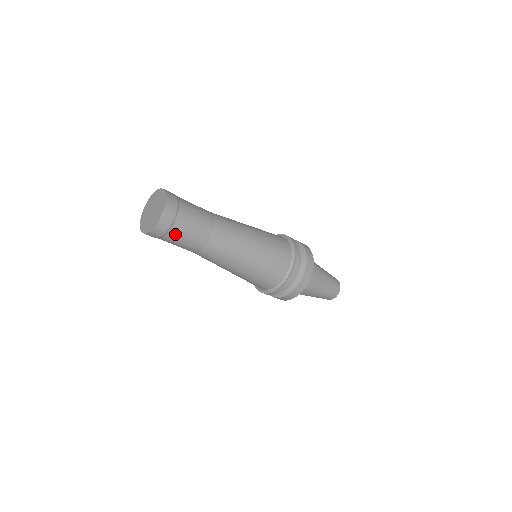
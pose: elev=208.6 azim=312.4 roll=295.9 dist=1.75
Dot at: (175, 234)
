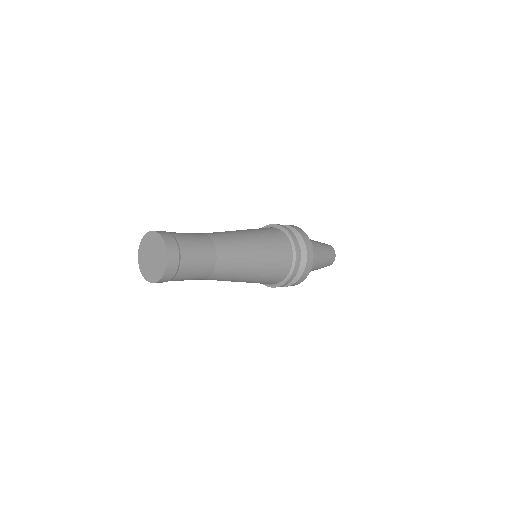
Dot at: occluded
